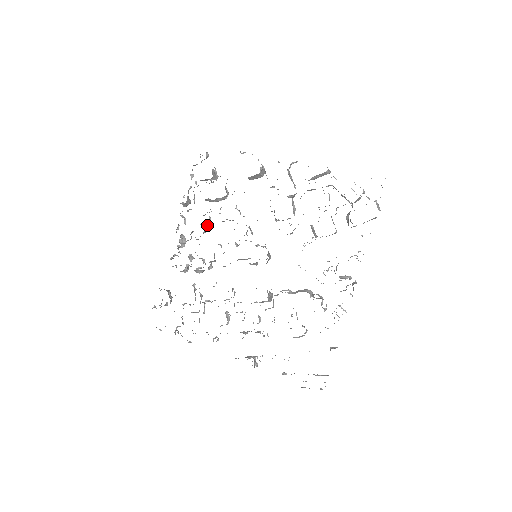
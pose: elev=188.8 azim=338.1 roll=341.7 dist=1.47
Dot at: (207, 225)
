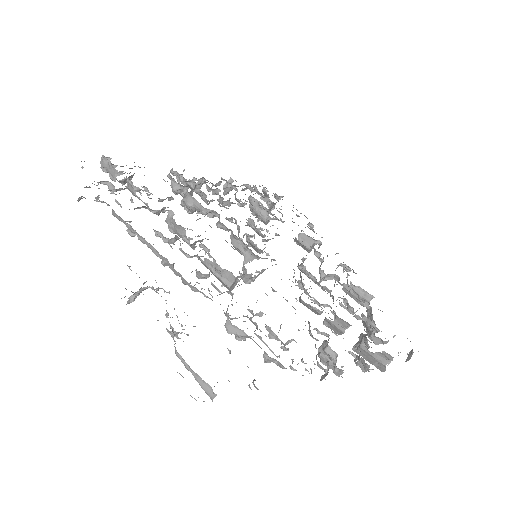
Dot at: (237, 203)
